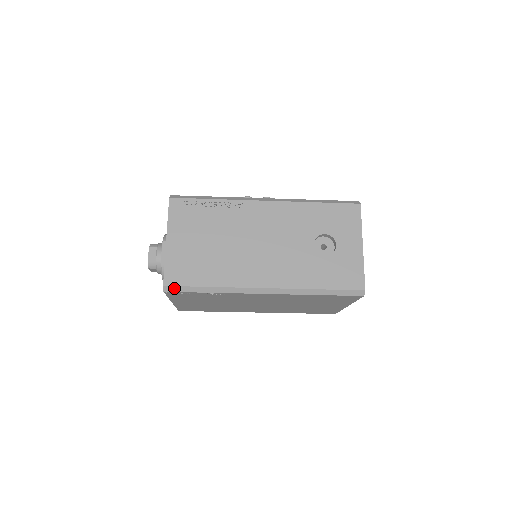
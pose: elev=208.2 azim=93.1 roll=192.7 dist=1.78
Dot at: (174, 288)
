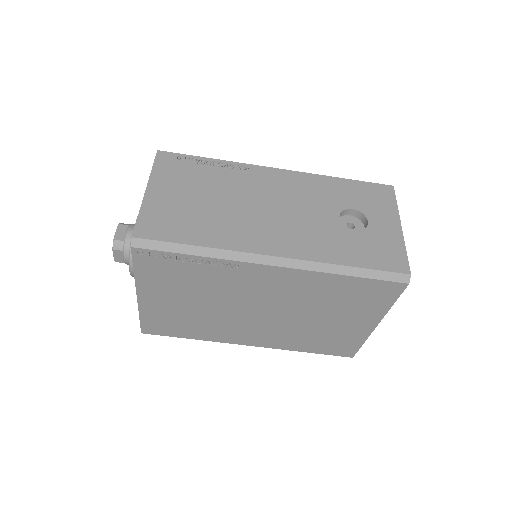
Dot at: (147, 243)
